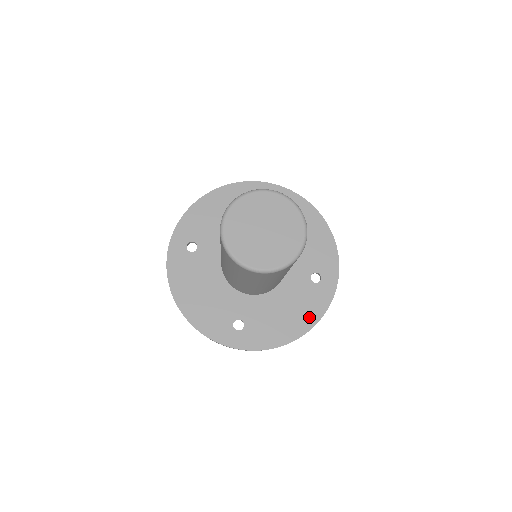
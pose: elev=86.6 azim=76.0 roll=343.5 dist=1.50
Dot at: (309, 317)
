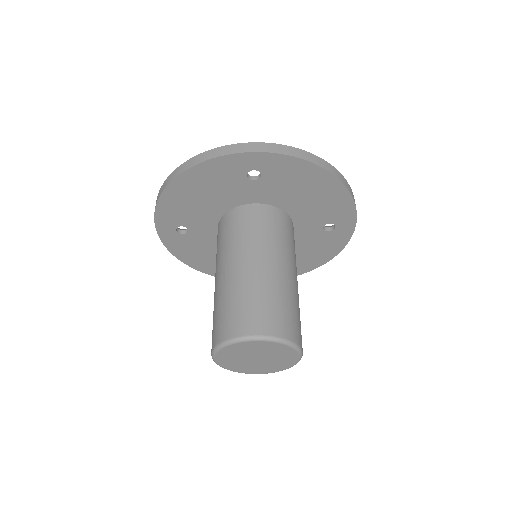
Dot at: (326, 254)
